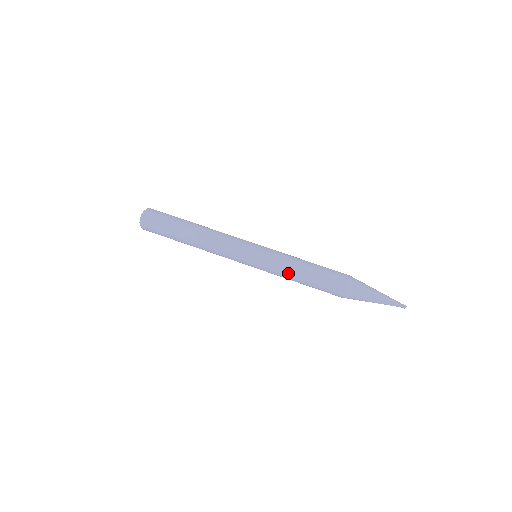
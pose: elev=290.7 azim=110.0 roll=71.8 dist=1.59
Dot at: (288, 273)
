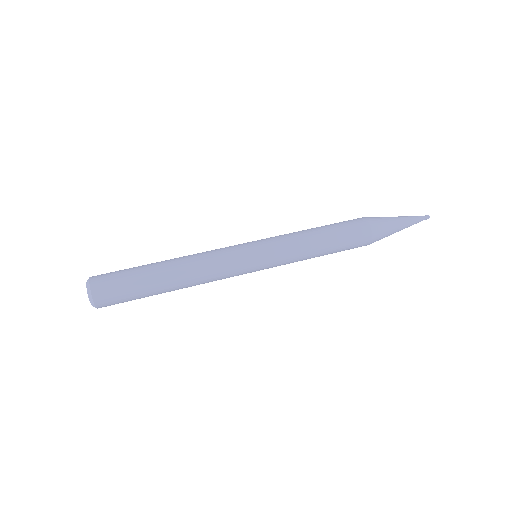
Dot at: (302, 237)
